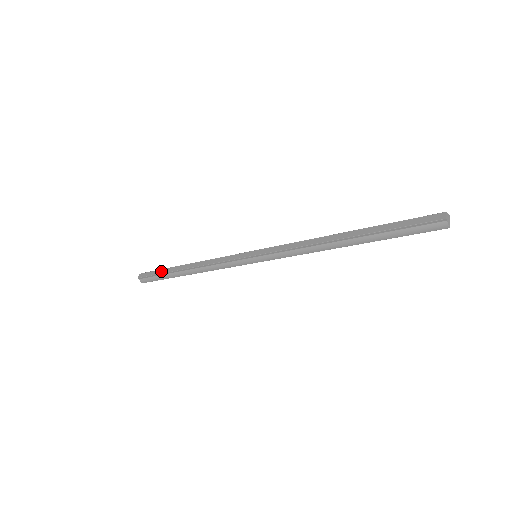
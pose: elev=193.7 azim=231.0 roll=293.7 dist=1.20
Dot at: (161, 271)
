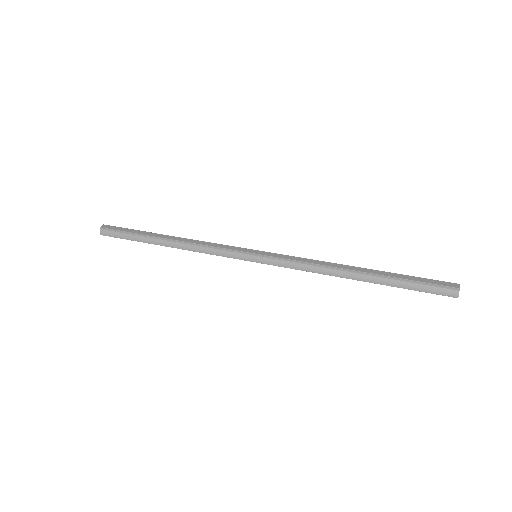
Dot at: (134, 231)
